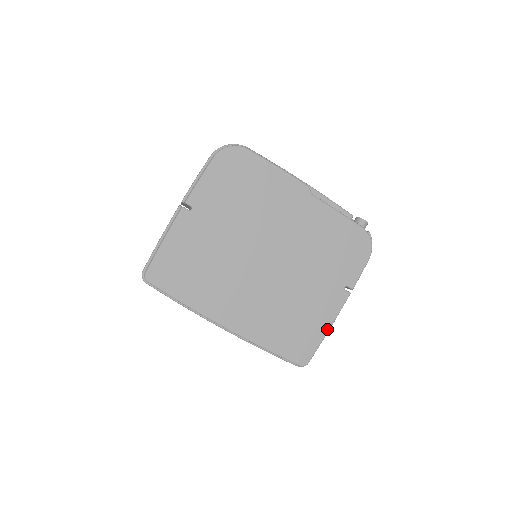
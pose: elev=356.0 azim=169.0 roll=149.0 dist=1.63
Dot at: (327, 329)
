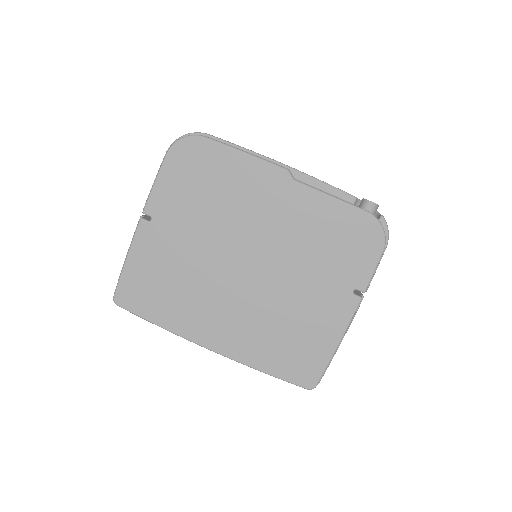
Dot at: (336, 344)
